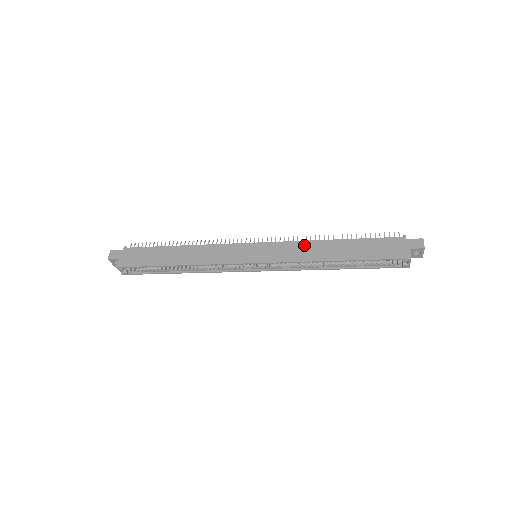
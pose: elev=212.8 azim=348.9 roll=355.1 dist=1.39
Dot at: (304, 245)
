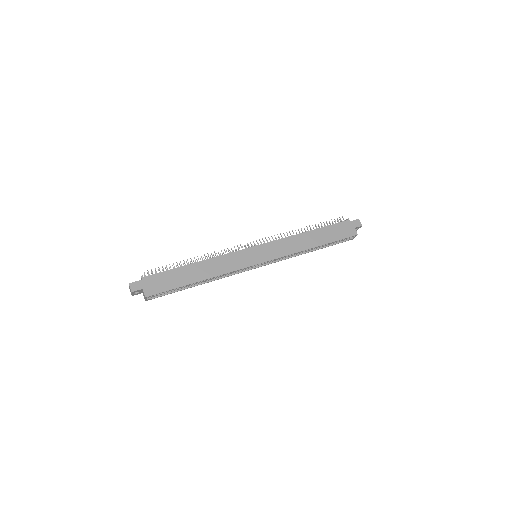
Dot at: (290, 240)
